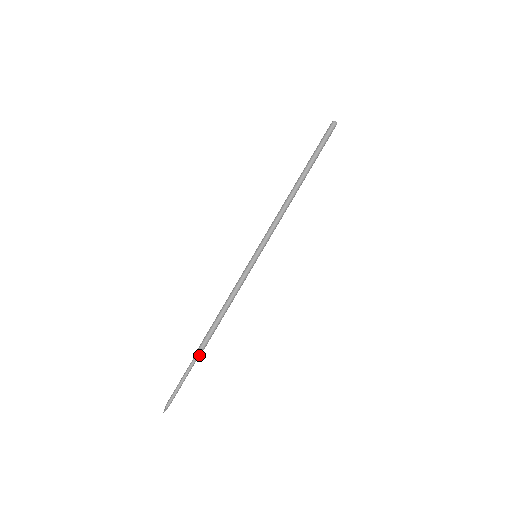
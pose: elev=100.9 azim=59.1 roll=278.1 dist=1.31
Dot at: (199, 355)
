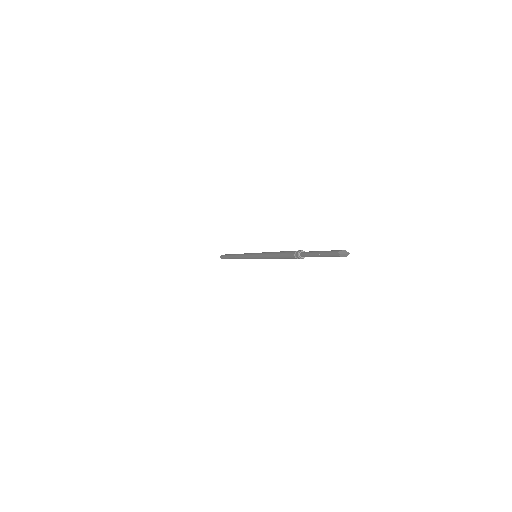
Dot at: (303, 252)
